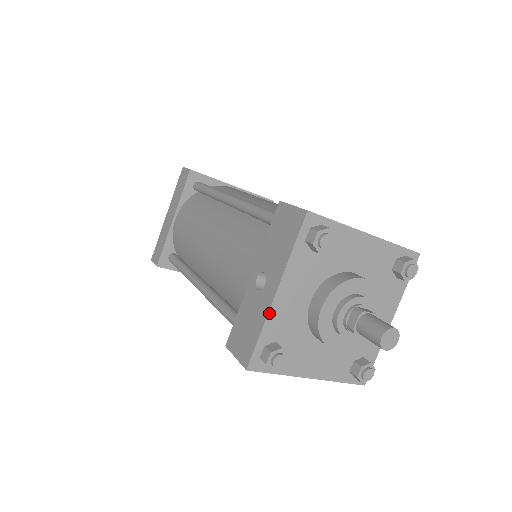
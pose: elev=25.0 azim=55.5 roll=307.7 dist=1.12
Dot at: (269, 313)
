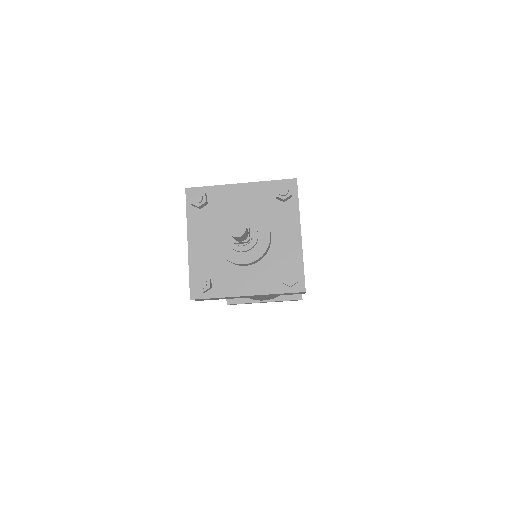
Dot at: (189, 258)
